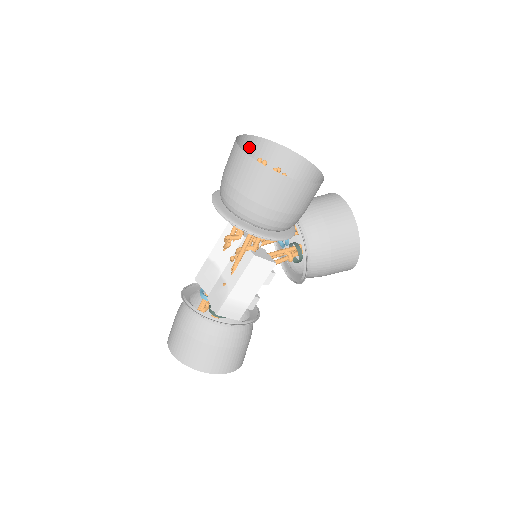
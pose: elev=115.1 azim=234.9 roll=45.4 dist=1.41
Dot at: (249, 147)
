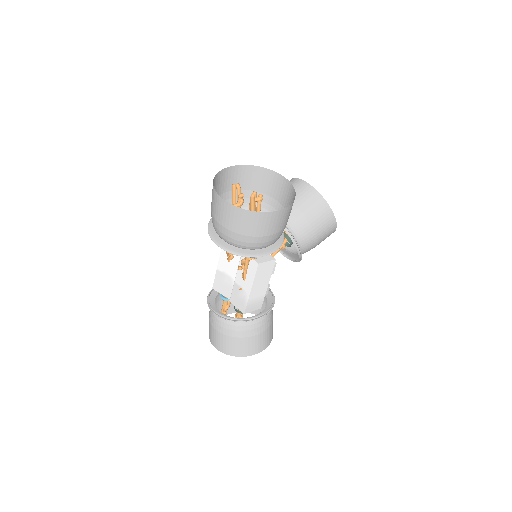
Dot at: (221, 179)
